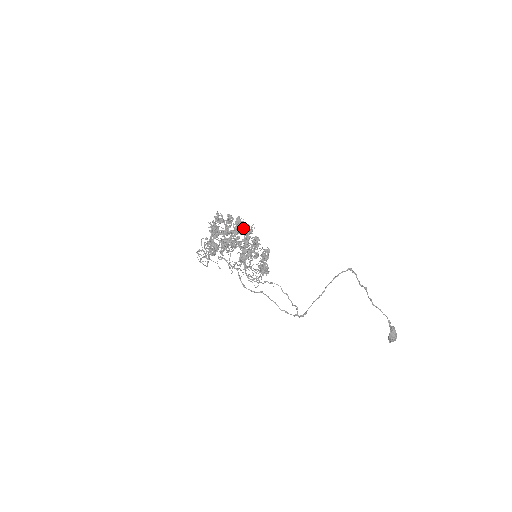
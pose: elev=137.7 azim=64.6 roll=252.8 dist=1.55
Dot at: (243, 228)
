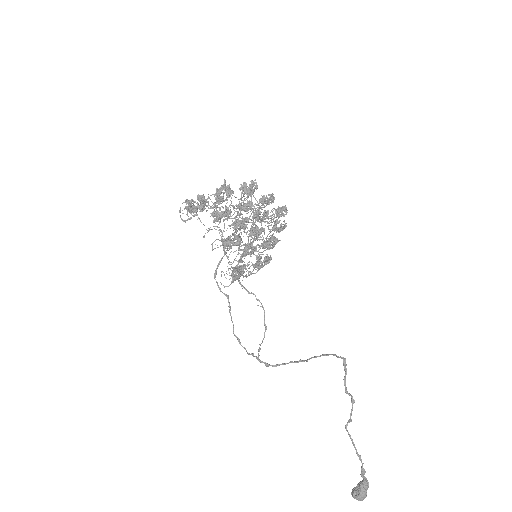
Dot at: (275, 220)
